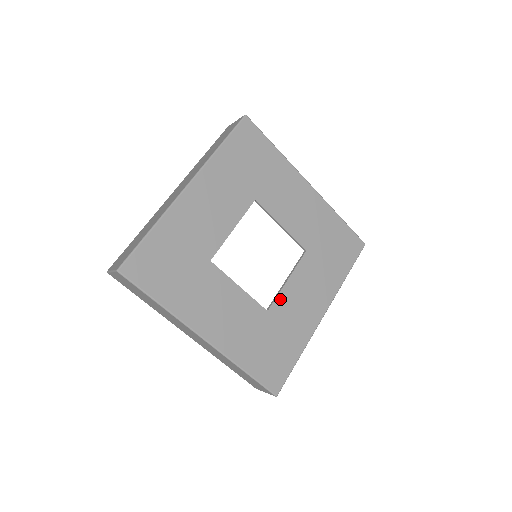
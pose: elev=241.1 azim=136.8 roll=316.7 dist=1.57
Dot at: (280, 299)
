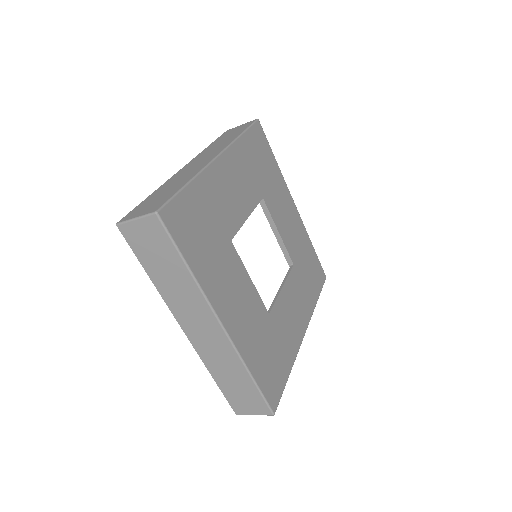
Dot at: (277, 305)
